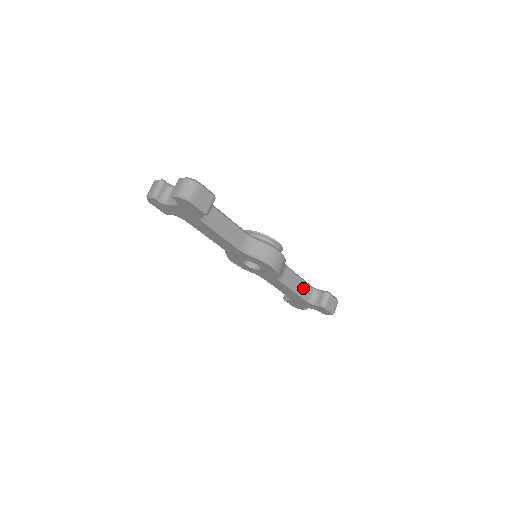
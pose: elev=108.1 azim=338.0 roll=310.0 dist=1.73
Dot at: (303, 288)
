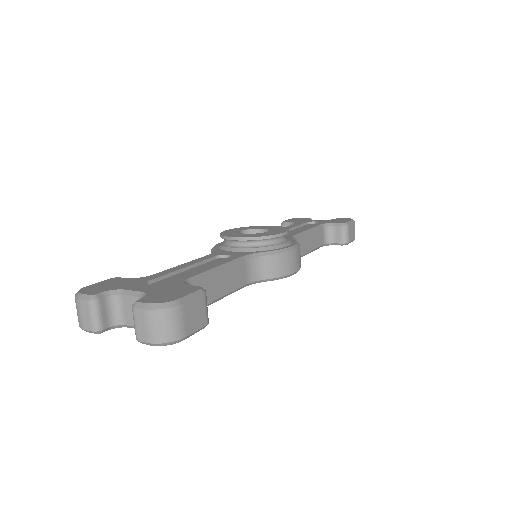
Dot at: (316, 239)
